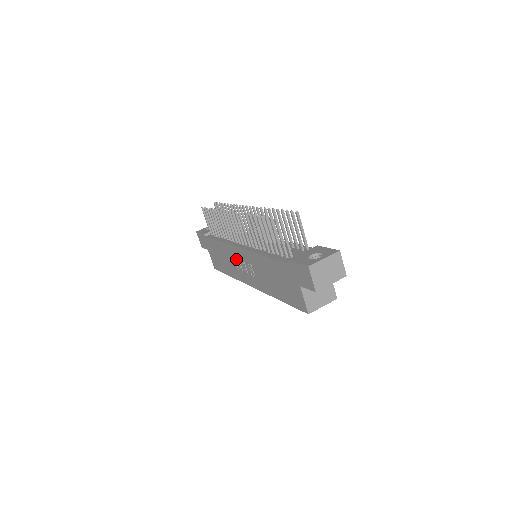
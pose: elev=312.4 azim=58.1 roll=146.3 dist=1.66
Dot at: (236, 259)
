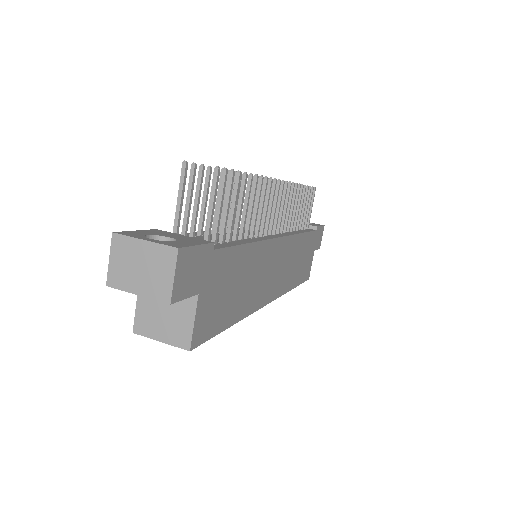
Dot at: occluded
